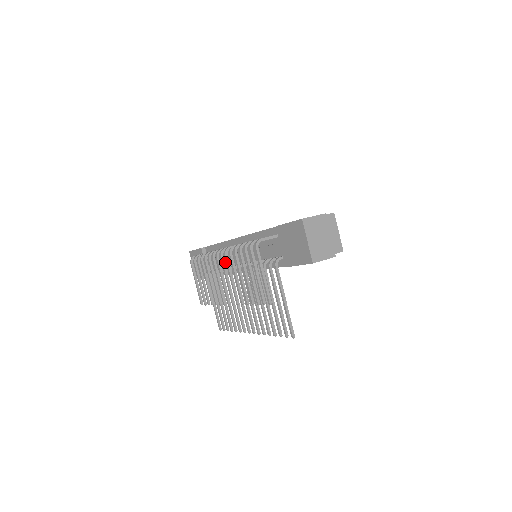
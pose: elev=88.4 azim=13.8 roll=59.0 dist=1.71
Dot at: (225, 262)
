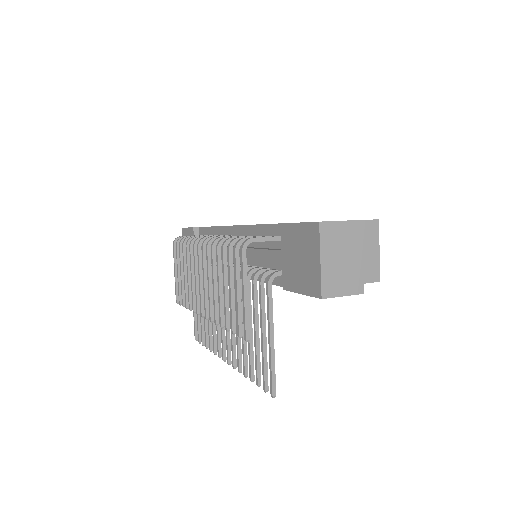
Dot at: occluded
